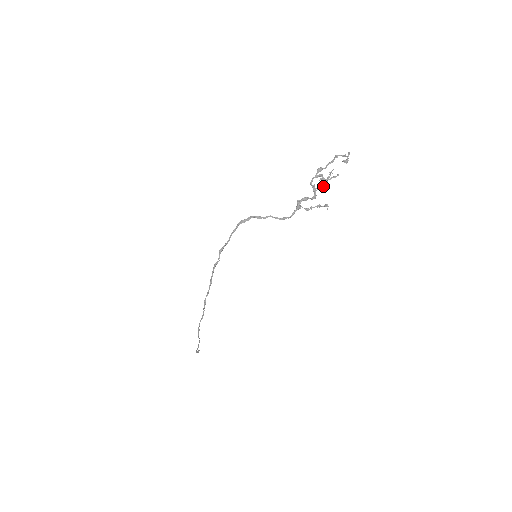
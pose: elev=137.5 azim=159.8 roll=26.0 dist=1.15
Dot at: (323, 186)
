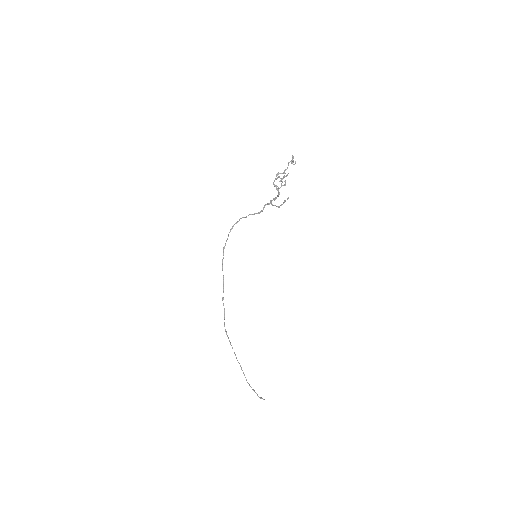
Dot at: (284, 185)
